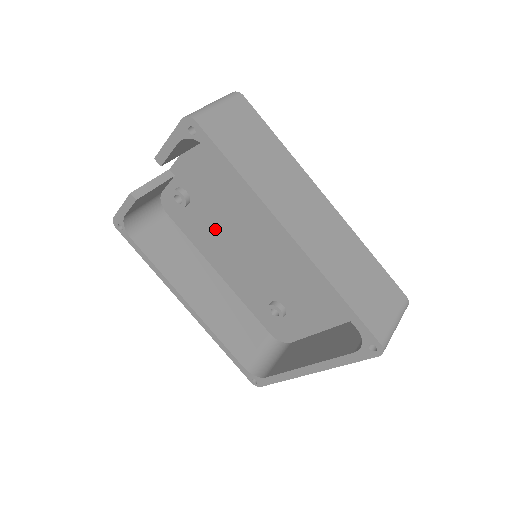
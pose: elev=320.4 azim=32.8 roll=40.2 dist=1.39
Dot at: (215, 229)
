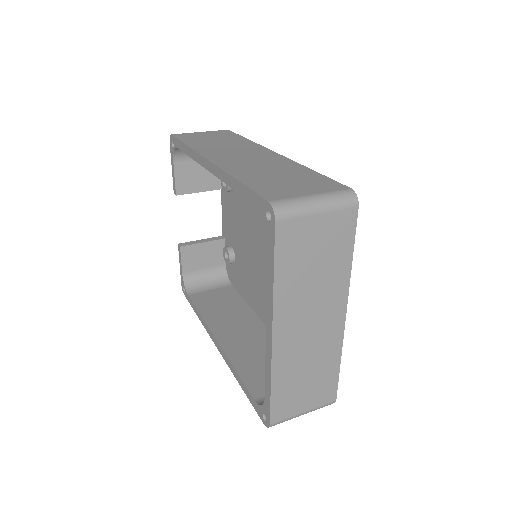
Dot at: (249, 268)
